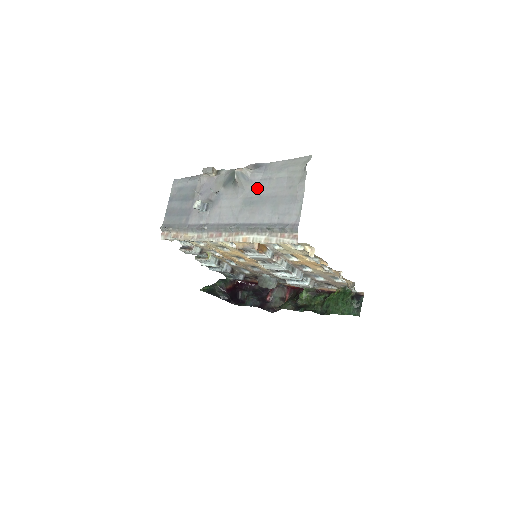
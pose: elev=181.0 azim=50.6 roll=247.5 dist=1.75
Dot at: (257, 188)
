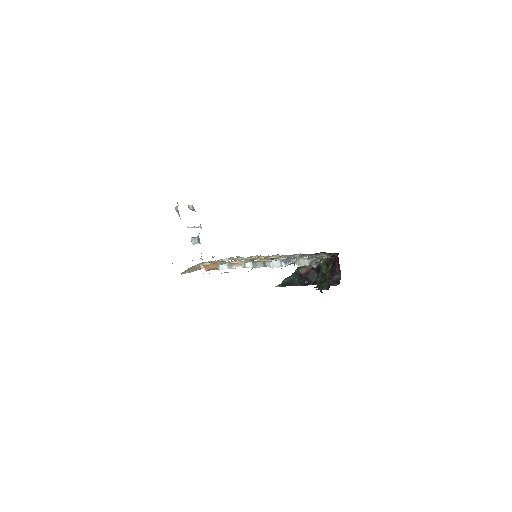
Dot at: occluded
